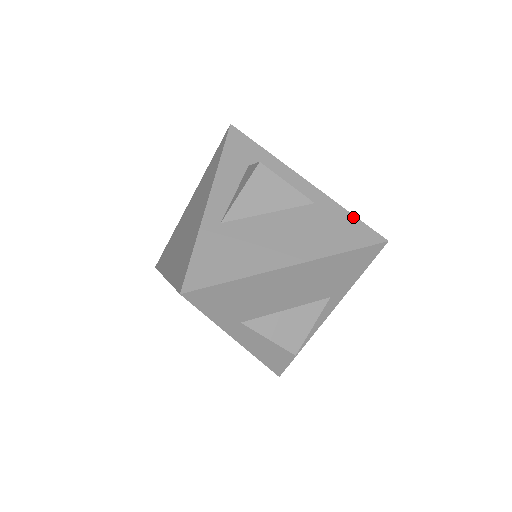
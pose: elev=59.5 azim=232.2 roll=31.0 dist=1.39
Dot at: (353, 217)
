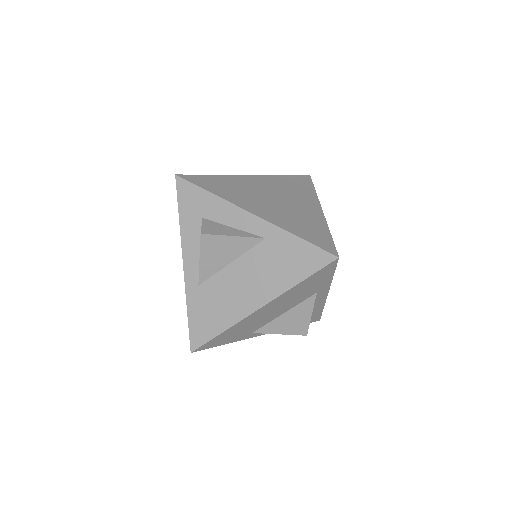
Dot at: (302, 242)
